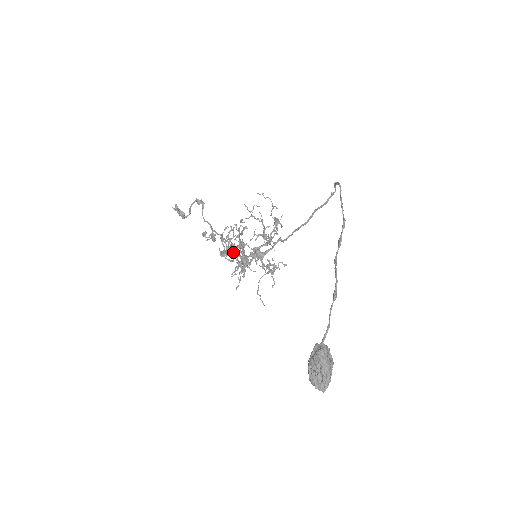
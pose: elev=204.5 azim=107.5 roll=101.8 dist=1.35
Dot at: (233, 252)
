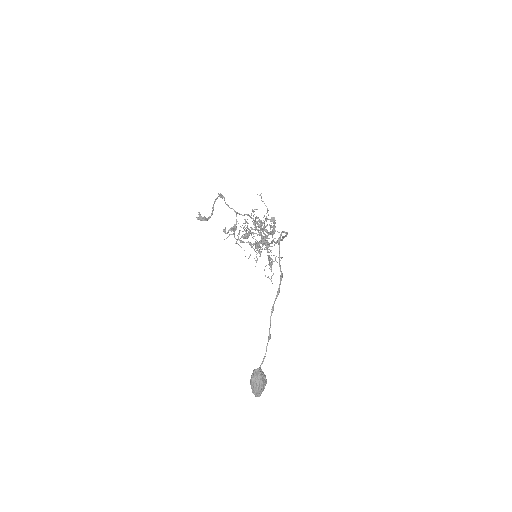
Dot at: occluded
